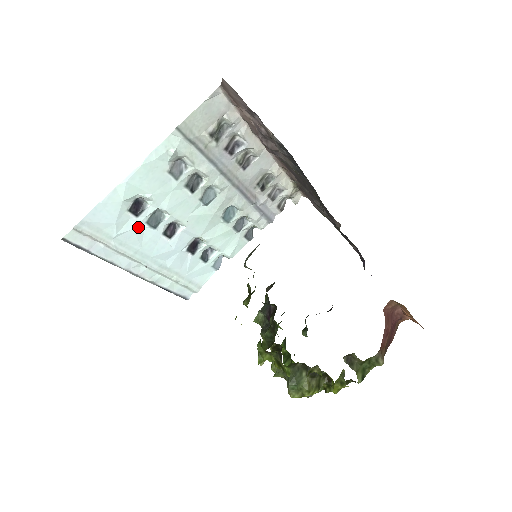
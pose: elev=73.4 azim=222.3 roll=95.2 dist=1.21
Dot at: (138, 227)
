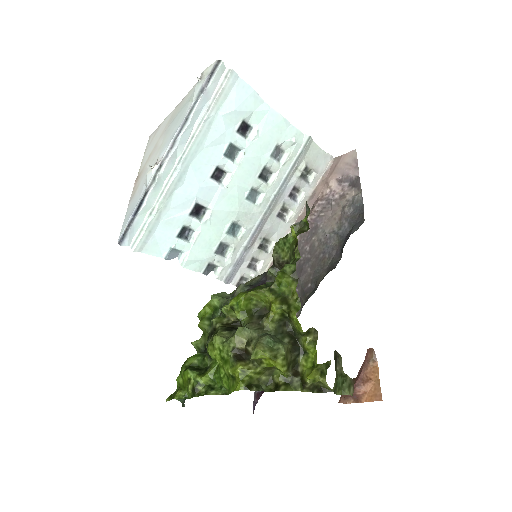
Dot at: (226, 136)
